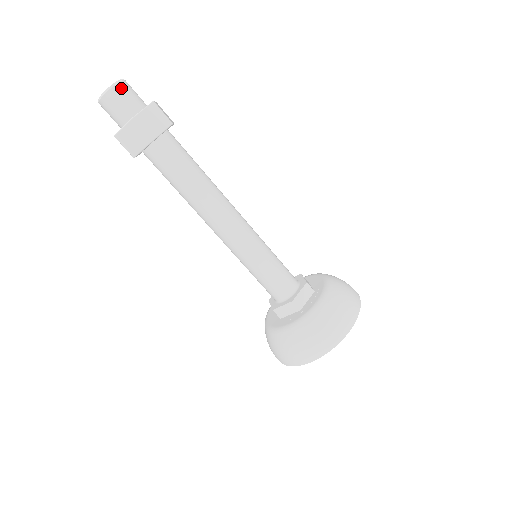
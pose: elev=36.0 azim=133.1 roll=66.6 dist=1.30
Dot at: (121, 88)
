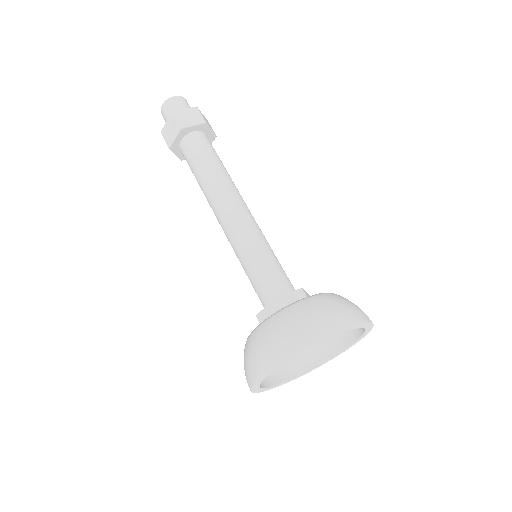
Dot at: (177, 99)
